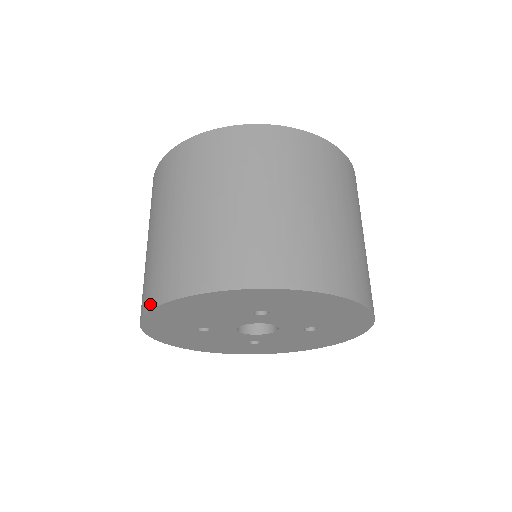
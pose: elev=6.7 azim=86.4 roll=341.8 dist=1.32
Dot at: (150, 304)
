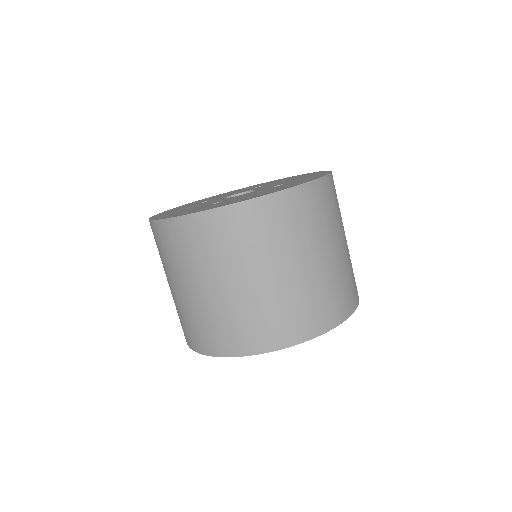
Dot at: occluded
